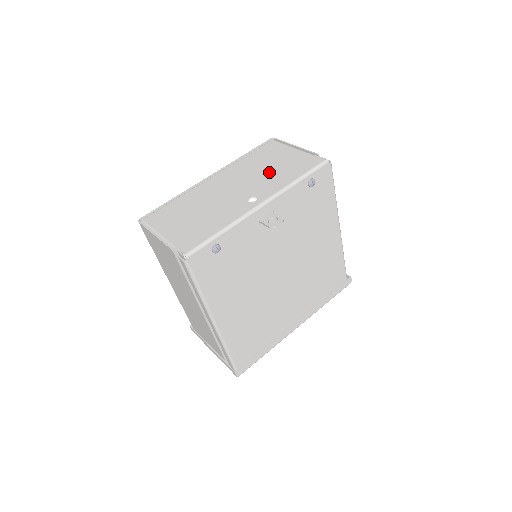
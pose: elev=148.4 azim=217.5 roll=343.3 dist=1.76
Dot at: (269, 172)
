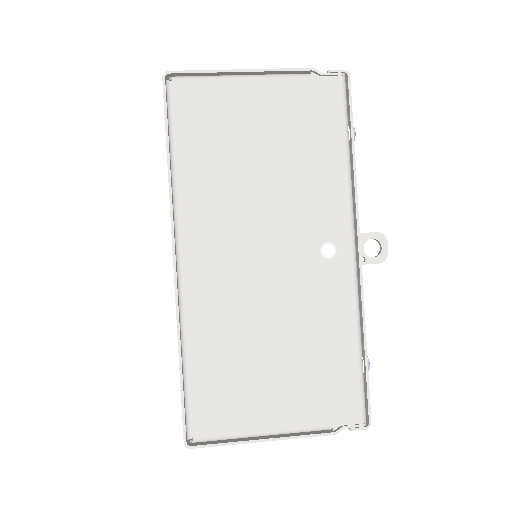
Dot at: (280, 172)
